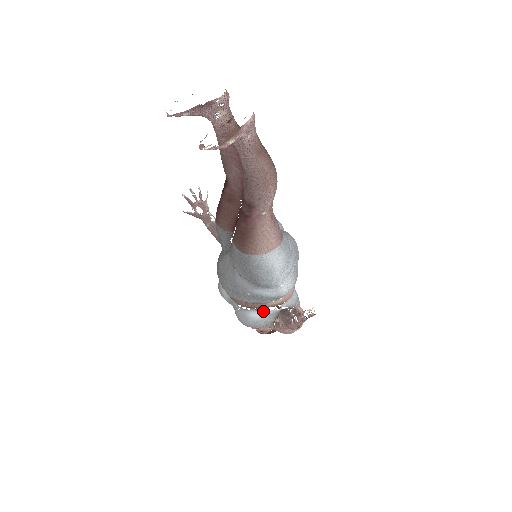
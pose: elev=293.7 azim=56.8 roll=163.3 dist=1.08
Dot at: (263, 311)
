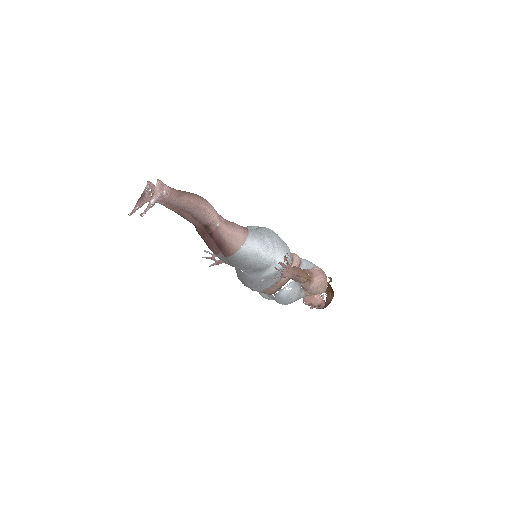
Dot at: (287, 286)
